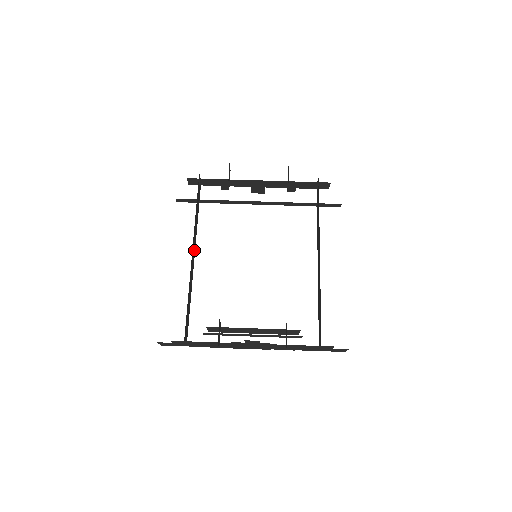
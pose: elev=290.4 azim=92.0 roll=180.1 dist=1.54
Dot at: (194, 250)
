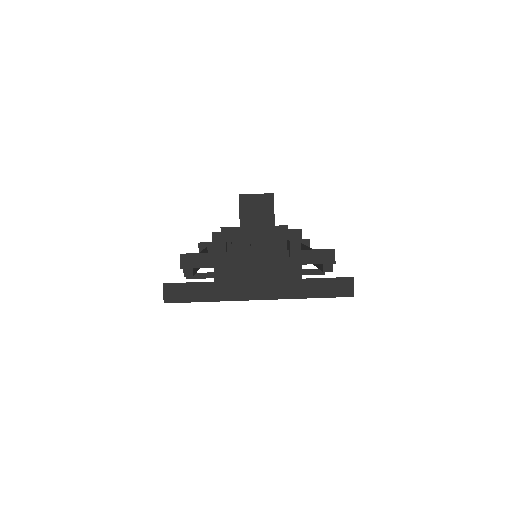
Dot at: occluded
